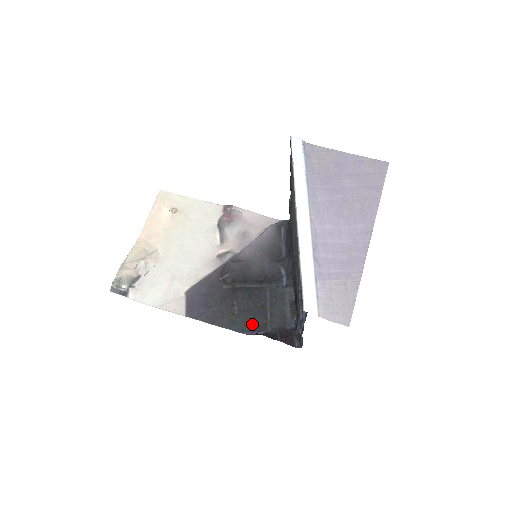
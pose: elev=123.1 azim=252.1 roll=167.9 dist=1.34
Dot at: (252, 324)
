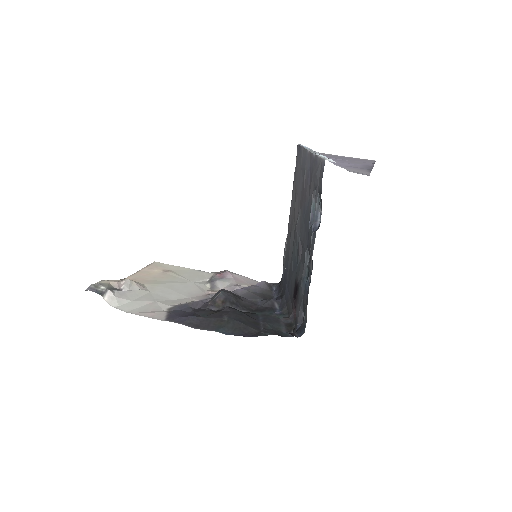
Dot at: (243, 330)
